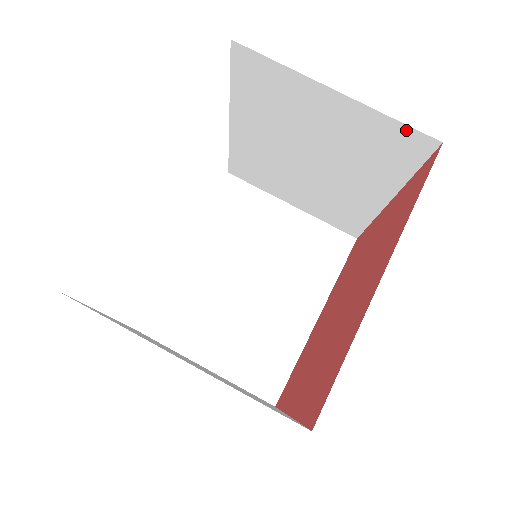
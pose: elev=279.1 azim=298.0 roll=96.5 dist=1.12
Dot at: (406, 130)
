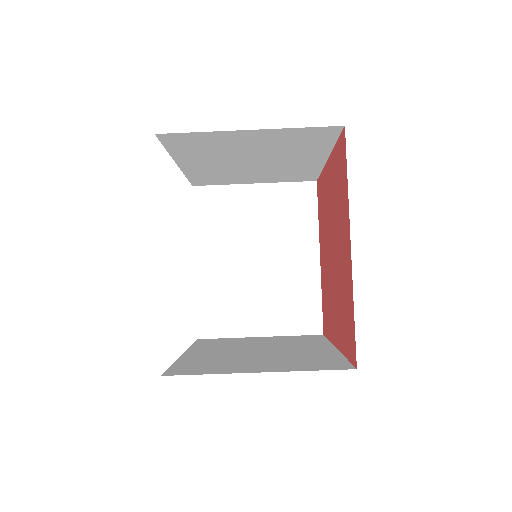
Dot at: (314, 129)
